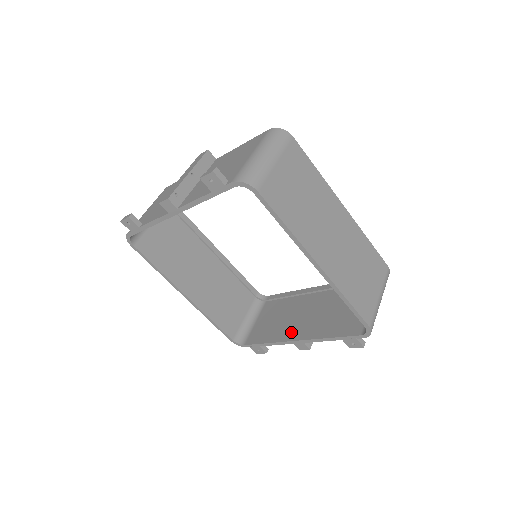
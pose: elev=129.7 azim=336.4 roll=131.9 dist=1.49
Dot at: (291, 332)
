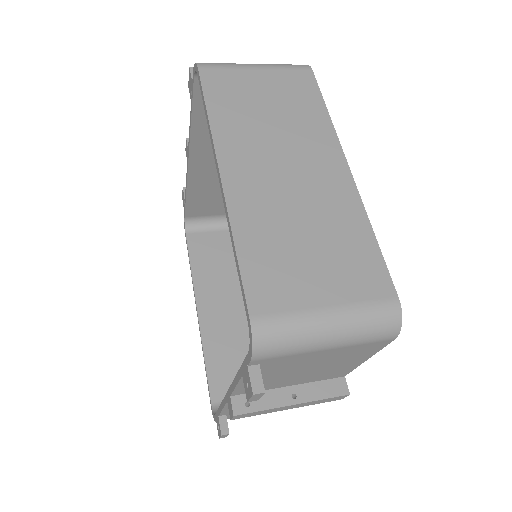
Dot at: occluded
